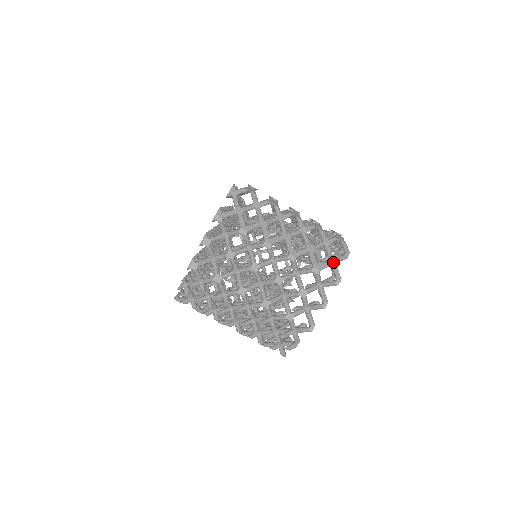
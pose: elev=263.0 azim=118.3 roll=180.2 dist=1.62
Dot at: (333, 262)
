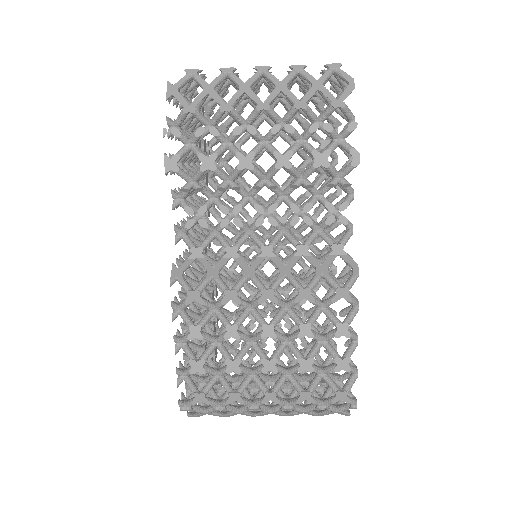
Dot at: occluded
